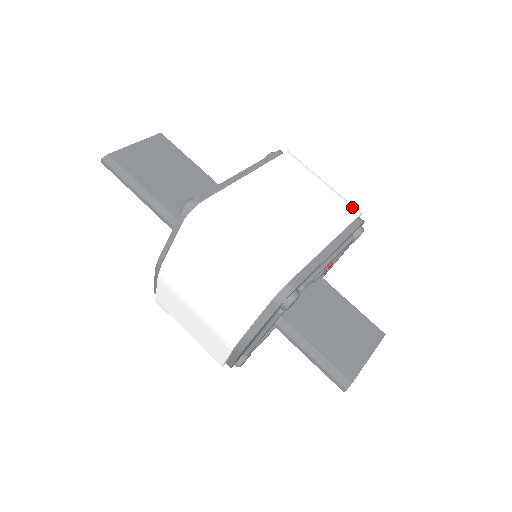
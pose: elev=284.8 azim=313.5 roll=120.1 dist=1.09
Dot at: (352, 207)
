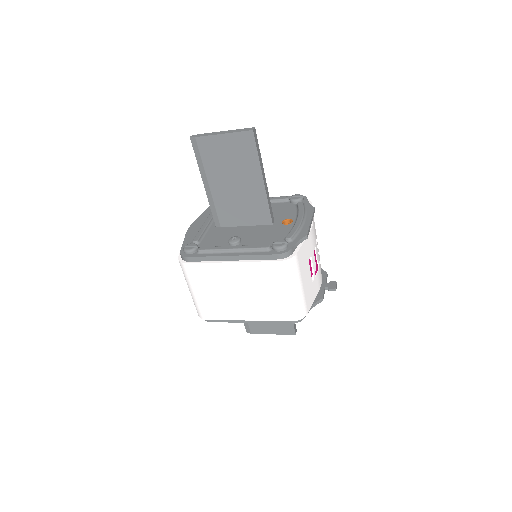
Dot at: (293, 315)
